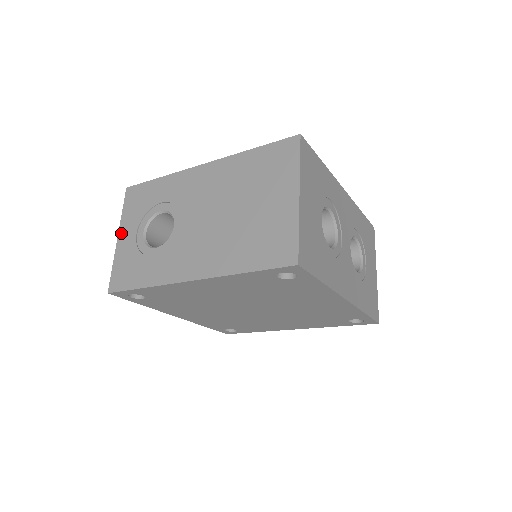
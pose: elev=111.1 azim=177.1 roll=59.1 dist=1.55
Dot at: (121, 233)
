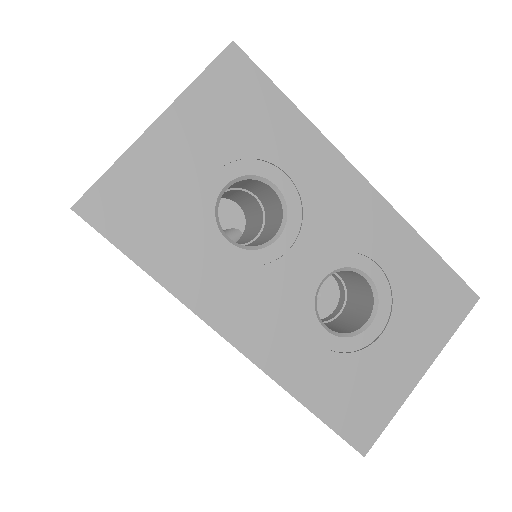
Dot at: occluded
